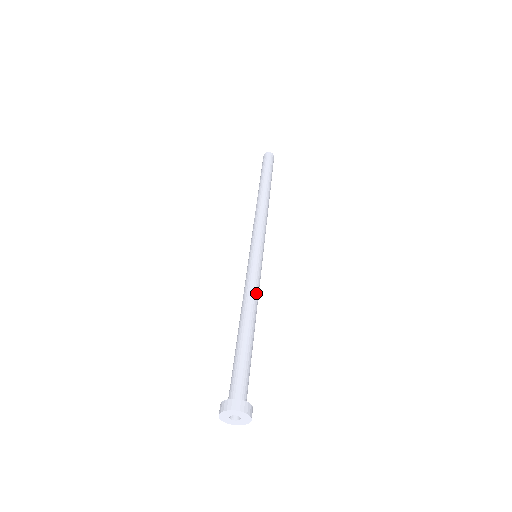
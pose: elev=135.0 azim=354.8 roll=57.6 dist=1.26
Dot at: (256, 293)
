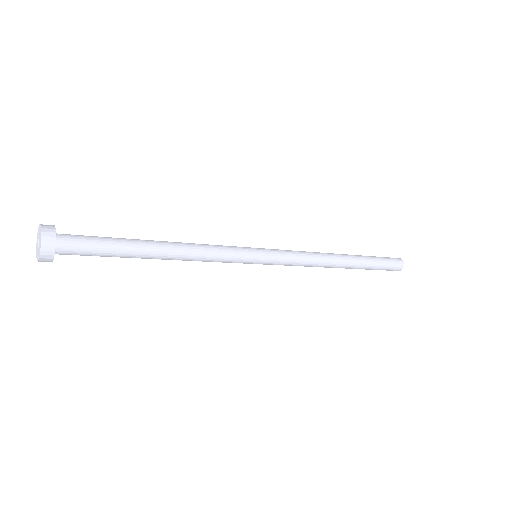
Dot at: (204, 249)
